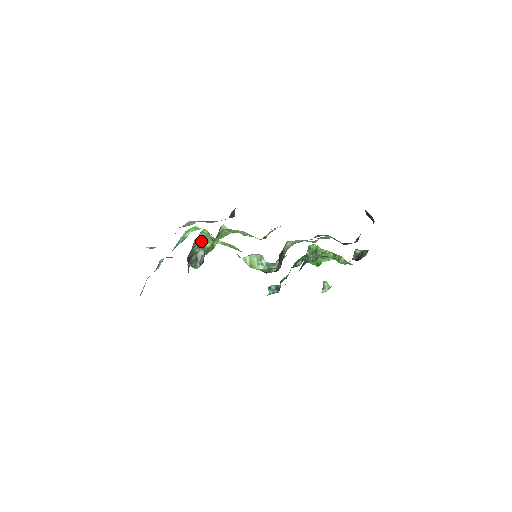
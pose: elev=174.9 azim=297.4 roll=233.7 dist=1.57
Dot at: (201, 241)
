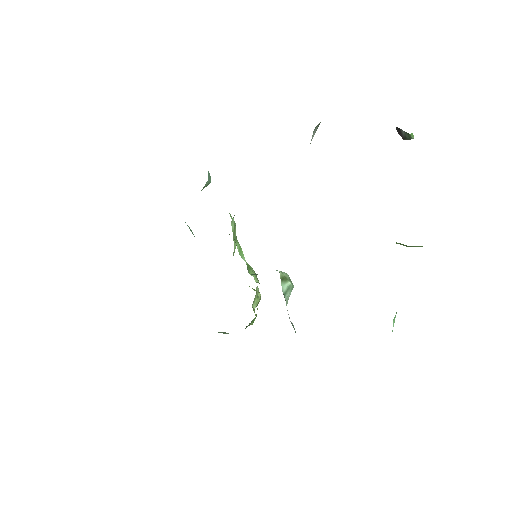
Dot at: occluded
